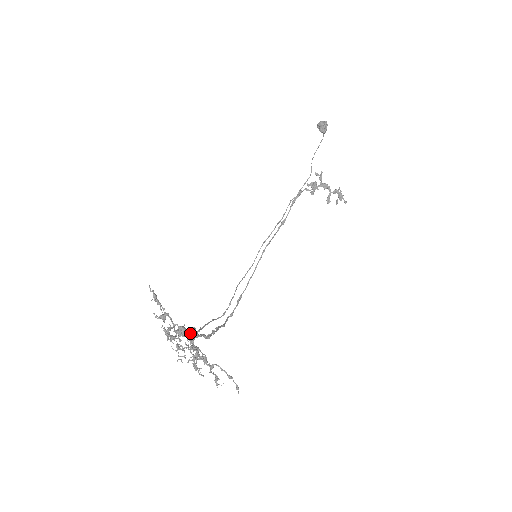
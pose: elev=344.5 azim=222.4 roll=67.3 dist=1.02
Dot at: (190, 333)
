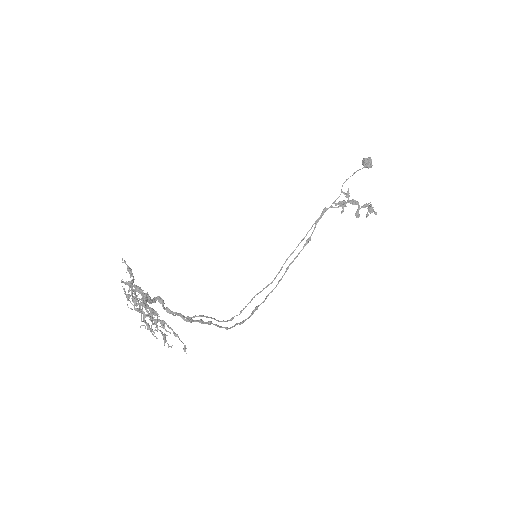
Dot at: (142, 291)
